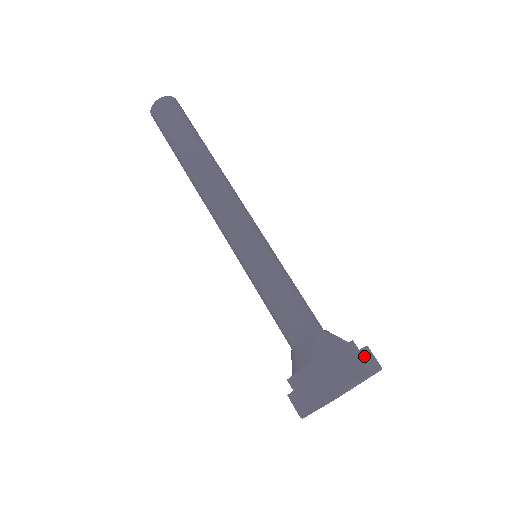
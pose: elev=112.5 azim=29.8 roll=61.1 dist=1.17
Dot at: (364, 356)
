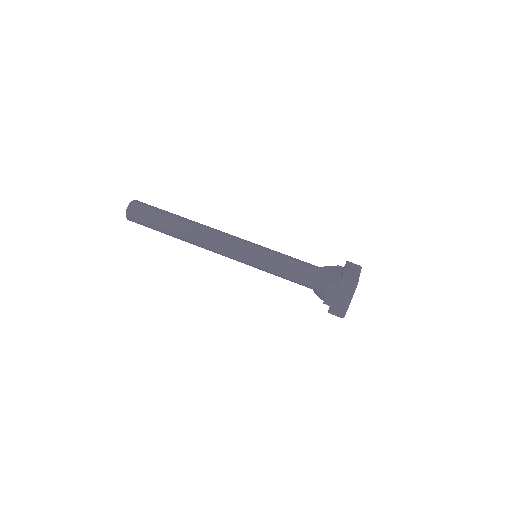
Dot at: (350, 265)
